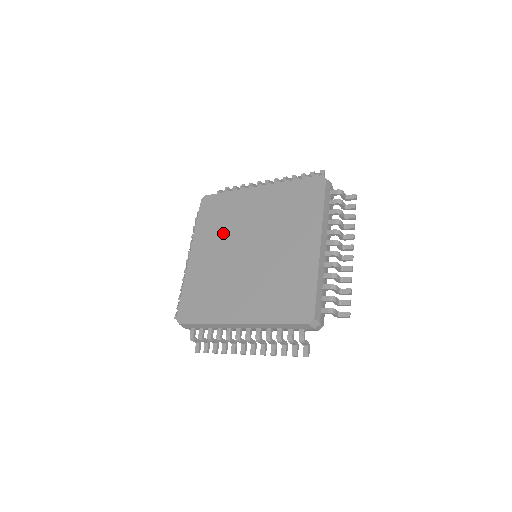
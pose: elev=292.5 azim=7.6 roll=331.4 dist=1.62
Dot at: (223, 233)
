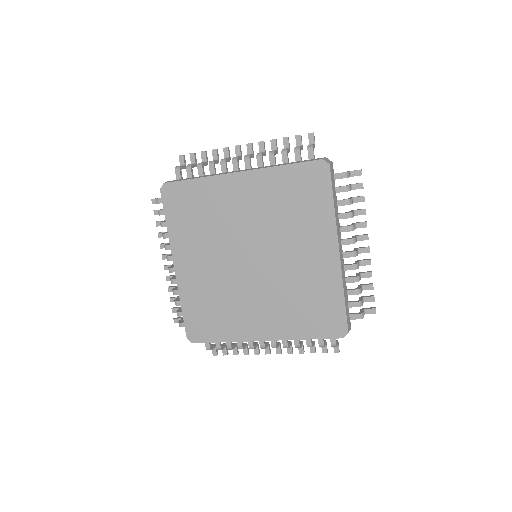
Dot at: (209, 237)
